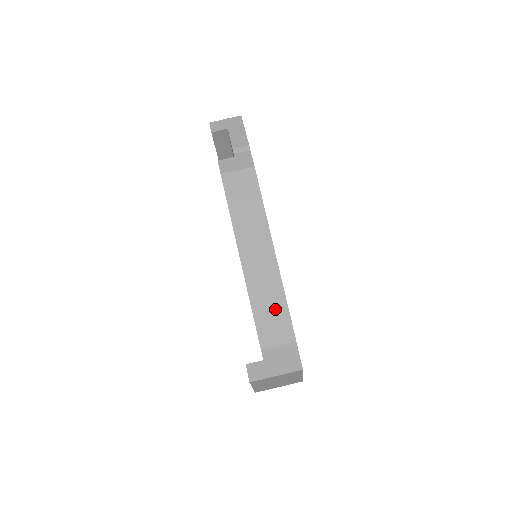
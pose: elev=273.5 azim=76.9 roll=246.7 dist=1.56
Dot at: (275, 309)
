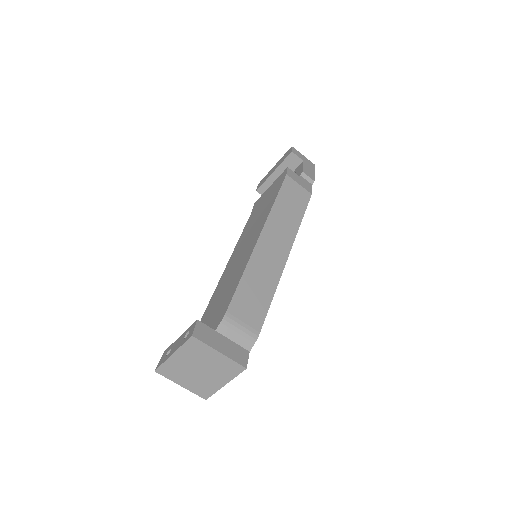
Dot at: (259, 297)
